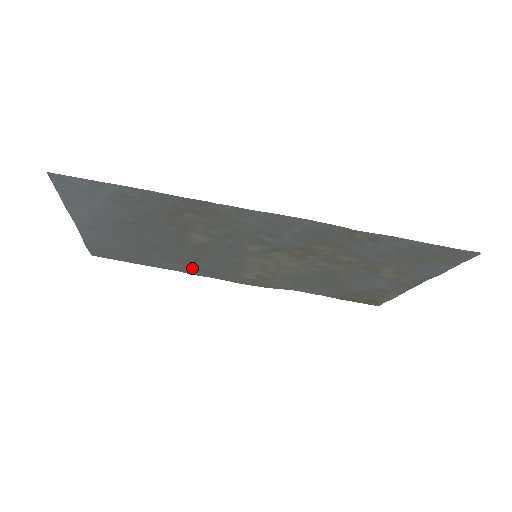
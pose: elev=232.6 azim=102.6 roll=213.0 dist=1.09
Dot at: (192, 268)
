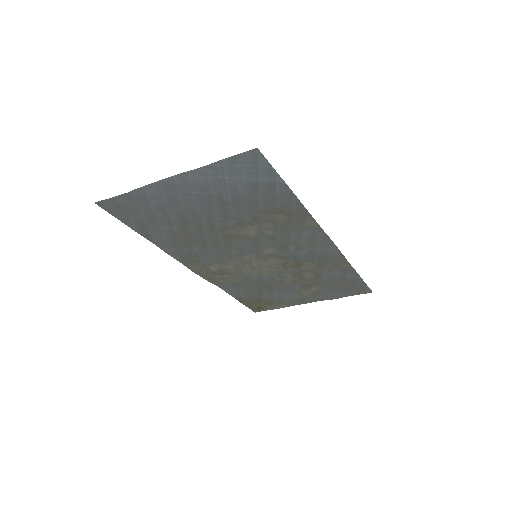
Dot at: (179, 247)
